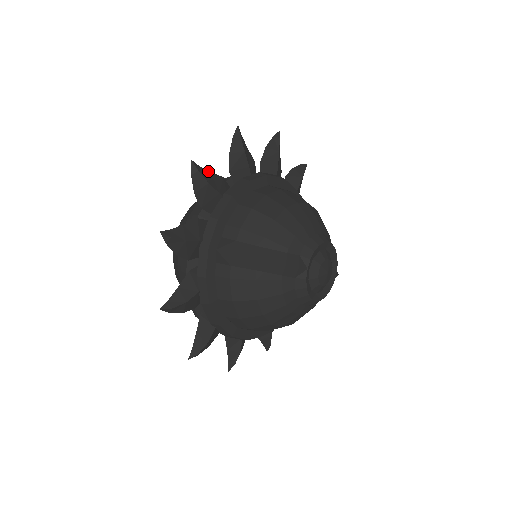
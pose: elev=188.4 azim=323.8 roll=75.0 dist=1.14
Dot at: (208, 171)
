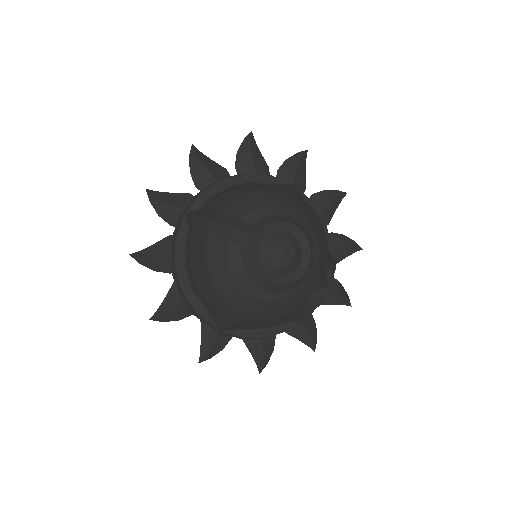
Dot at: (209, 158)
